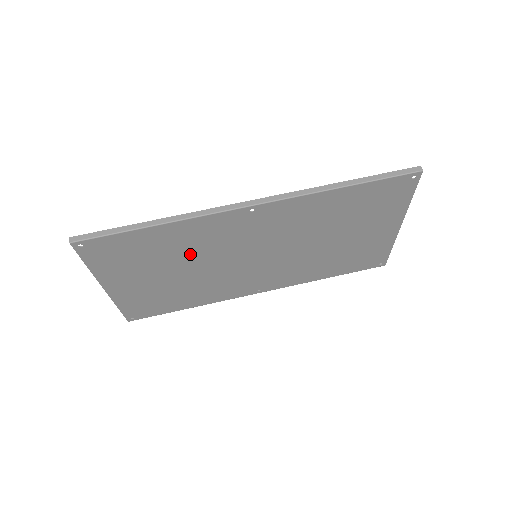
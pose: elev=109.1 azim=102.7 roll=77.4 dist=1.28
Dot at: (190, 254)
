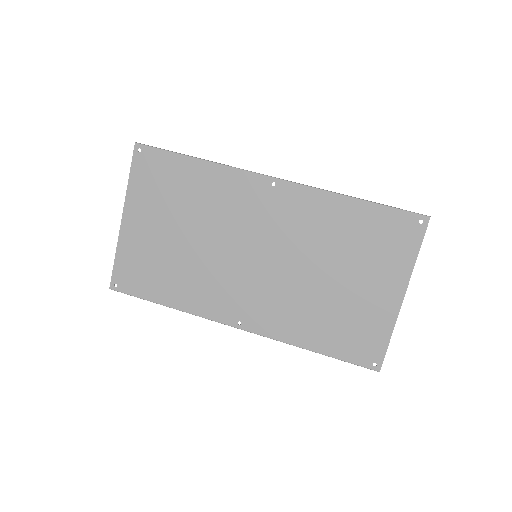
Dot at: (206, 214)
